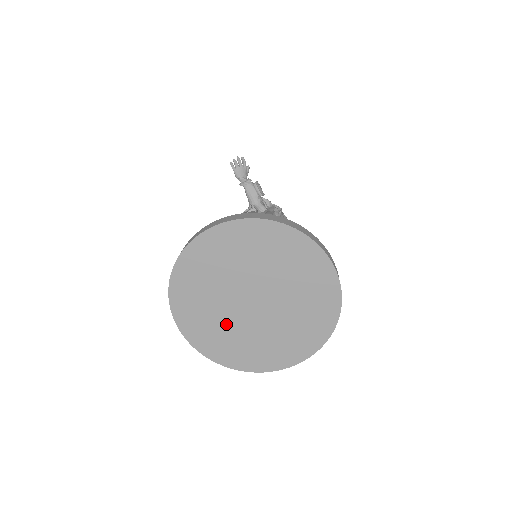
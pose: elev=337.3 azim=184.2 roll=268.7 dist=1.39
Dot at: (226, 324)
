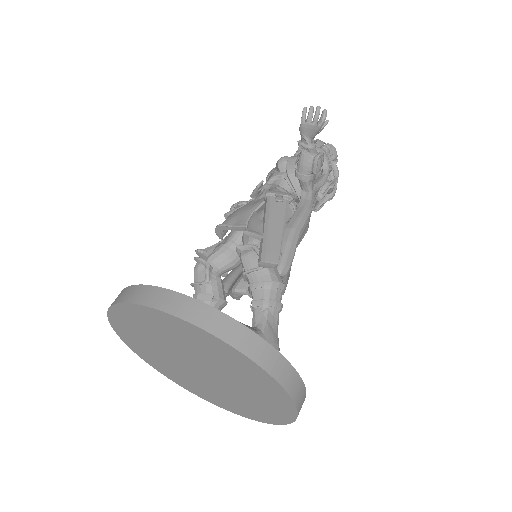
Dot at: (163, 356)
